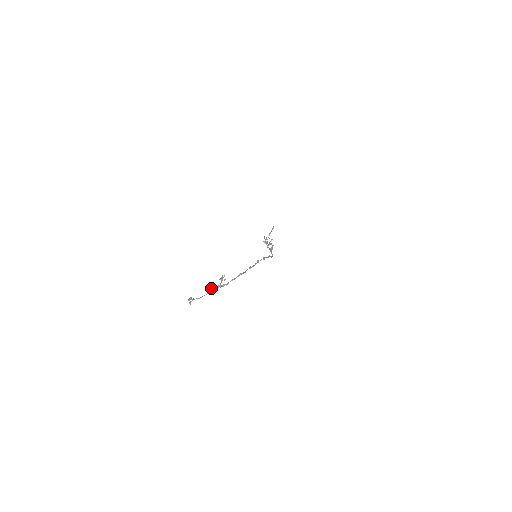
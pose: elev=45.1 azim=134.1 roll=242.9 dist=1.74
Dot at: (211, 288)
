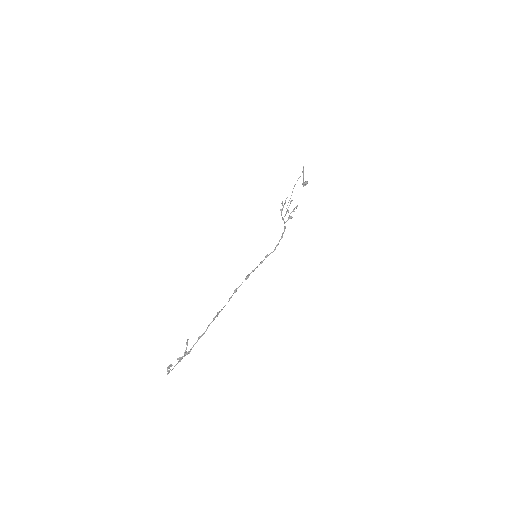
Dot at: (177, 359)
